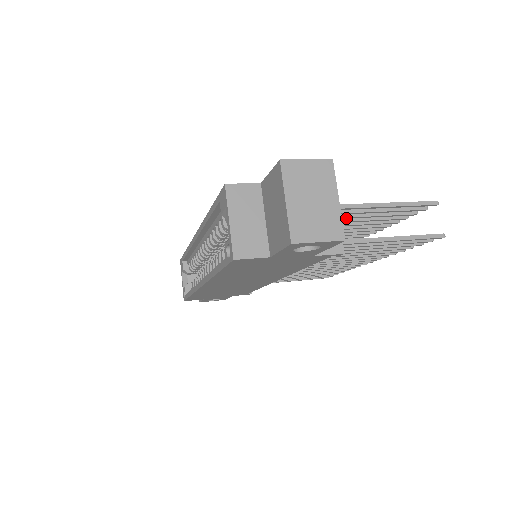
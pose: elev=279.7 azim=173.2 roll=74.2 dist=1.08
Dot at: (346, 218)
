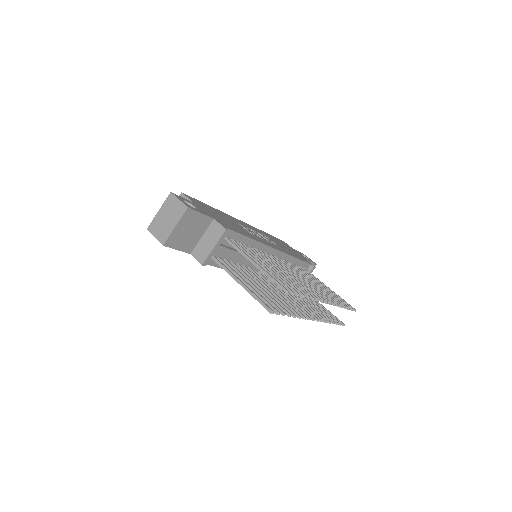
Dot at: occluded
